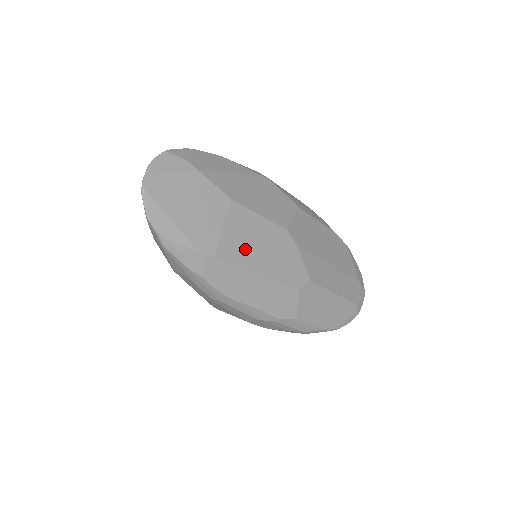
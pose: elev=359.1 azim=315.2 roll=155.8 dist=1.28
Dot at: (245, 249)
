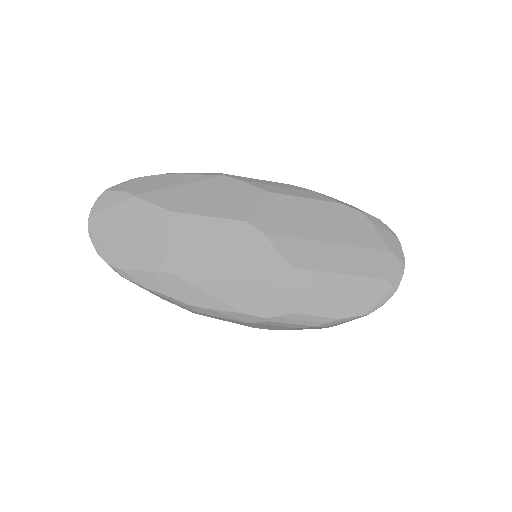
Dot at: (197, 255)
